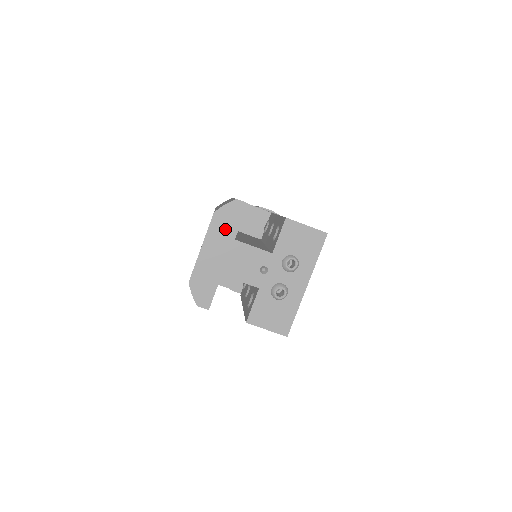
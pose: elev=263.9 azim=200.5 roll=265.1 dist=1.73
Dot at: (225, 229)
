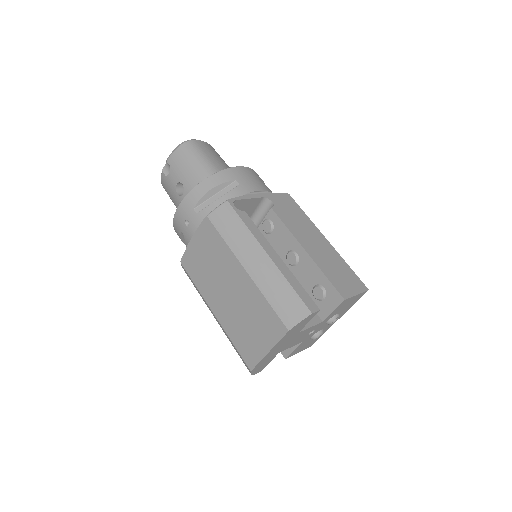
Dot at: (293, 333)
